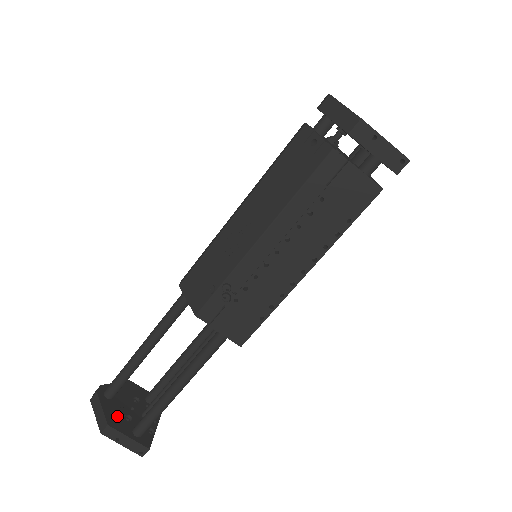
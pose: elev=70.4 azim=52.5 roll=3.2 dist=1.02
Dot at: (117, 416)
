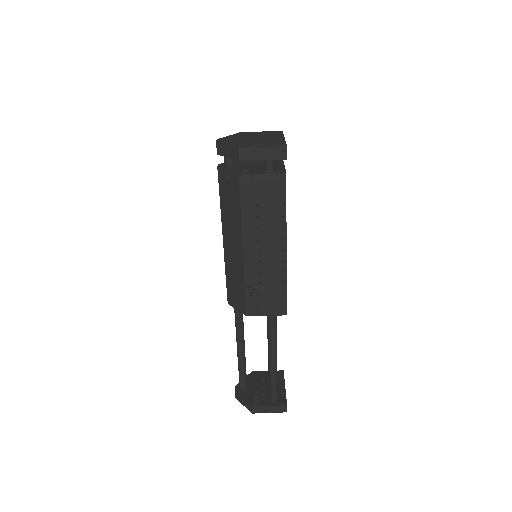
Dot at: (255, 398)
